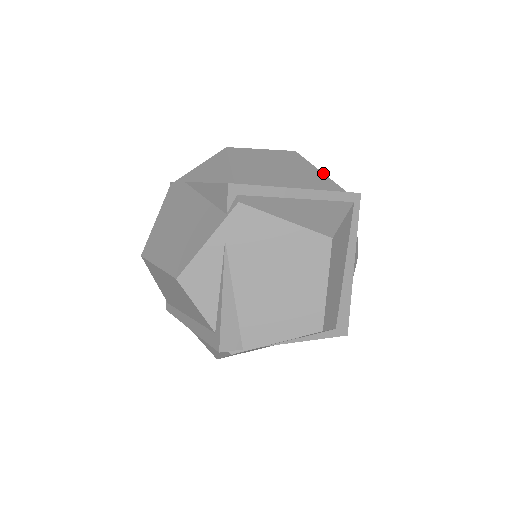
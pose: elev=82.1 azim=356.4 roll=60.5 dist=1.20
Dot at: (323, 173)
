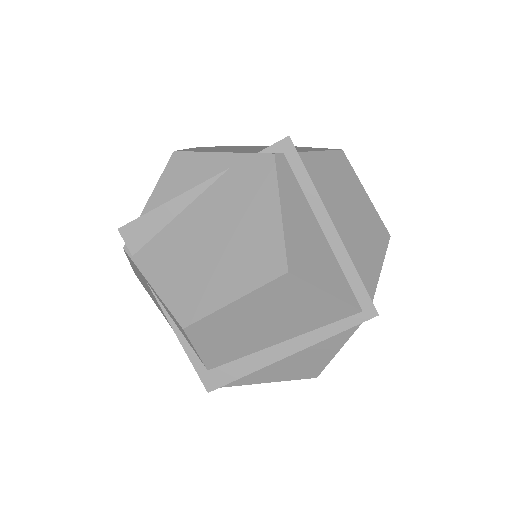
Dot at: occluded
